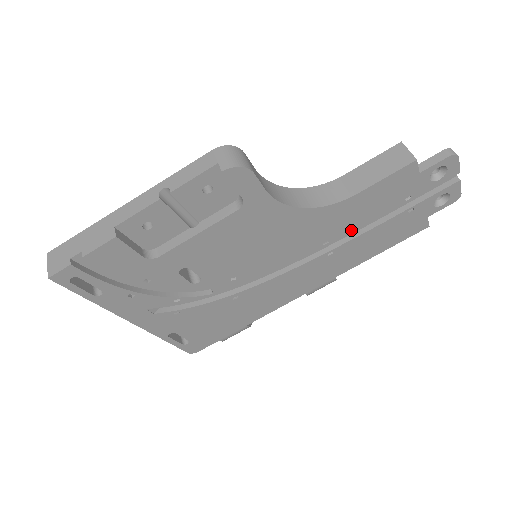
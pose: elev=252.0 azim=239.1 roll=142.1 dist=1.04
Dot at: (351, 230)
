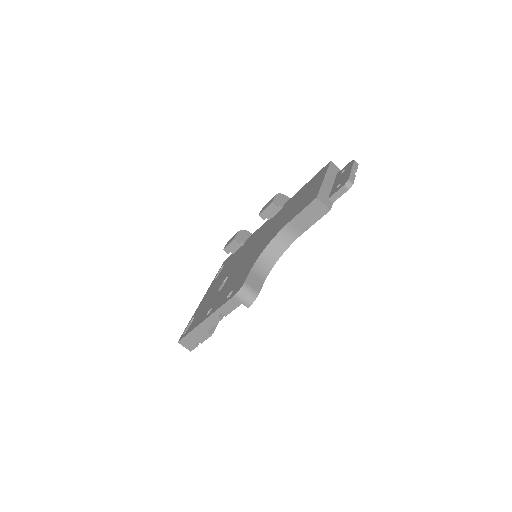
Dot at: occluded
